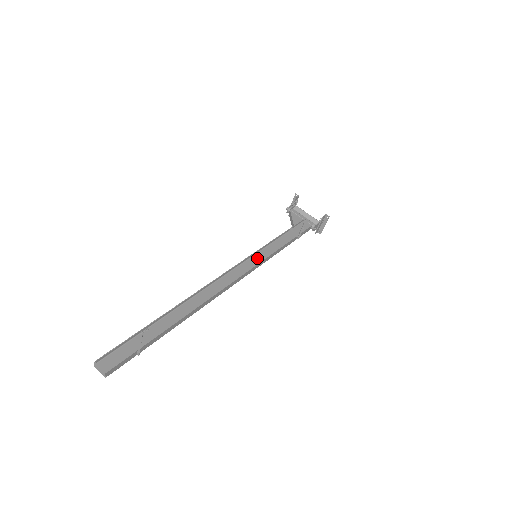
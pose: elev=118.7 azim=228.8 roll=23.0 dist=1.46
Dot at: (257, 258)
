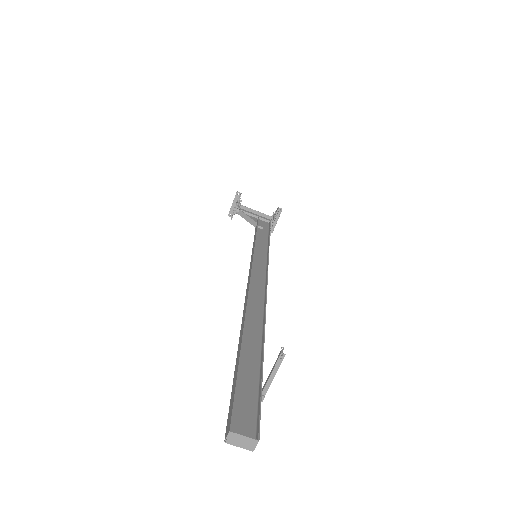
Dot at: (259, 258)
